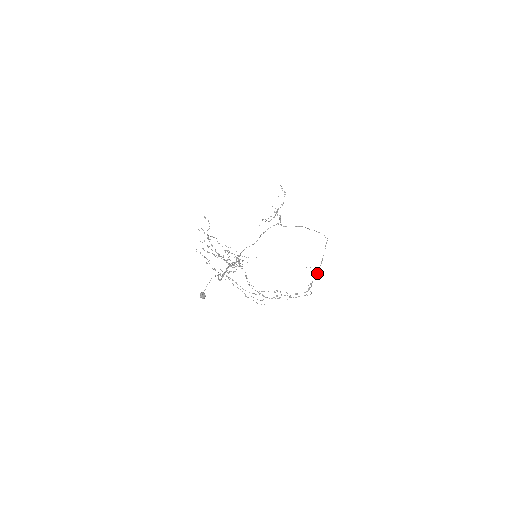
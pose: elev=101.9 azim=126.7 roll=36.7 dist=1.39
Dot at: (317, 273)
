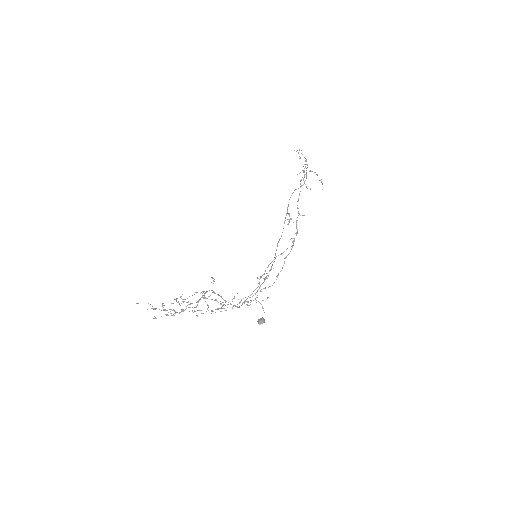
Dot at: occluded
